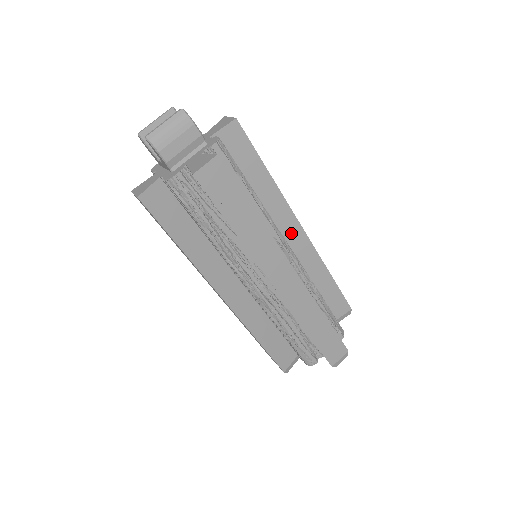
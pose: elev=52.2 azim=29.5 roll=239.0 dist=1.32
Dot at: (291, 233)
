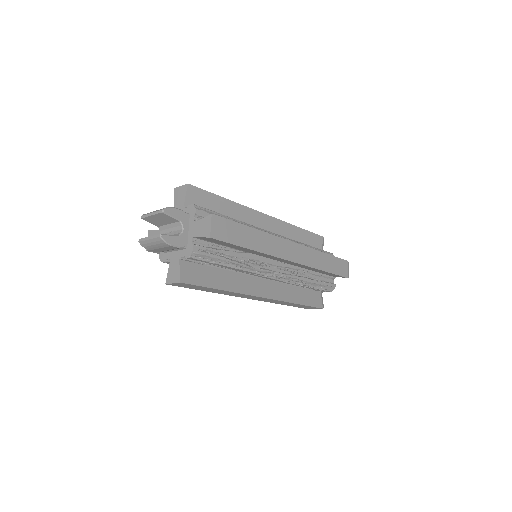
Dot at: (281, 260)
